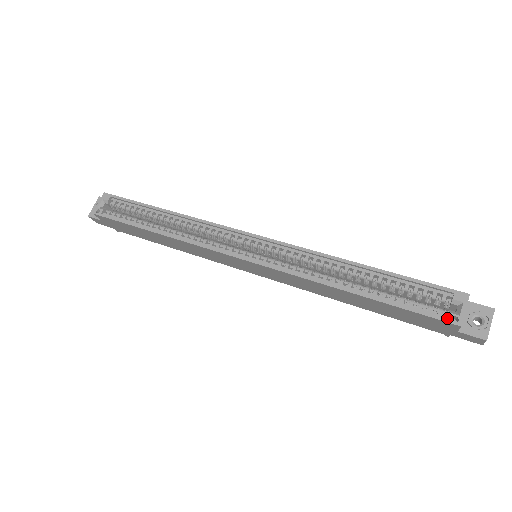
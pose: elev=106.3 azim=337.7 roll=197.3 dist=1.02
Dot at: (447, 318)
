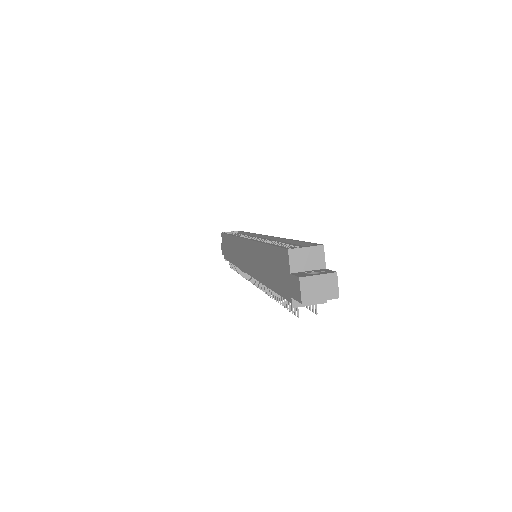
Dot at: occluded
